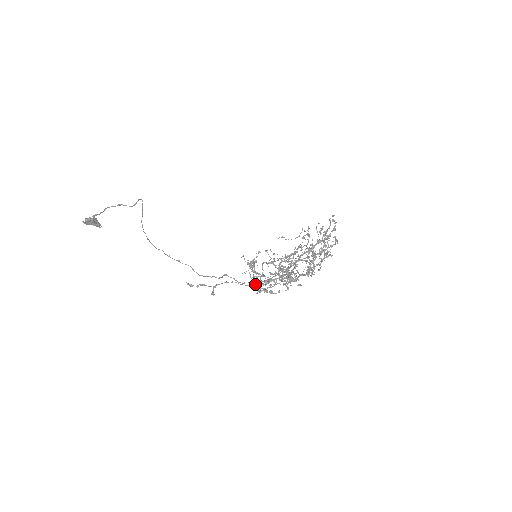
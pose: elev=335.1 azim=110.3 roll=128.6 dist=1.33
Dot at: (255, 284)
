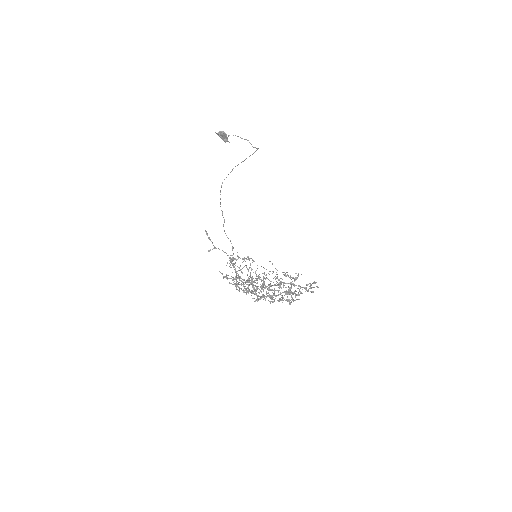
Dot at: (220, 272)
